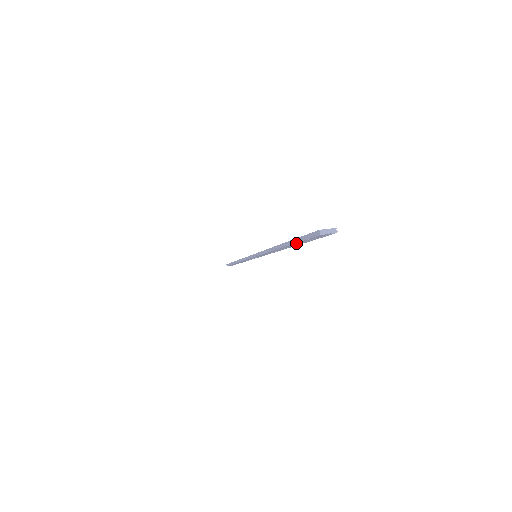
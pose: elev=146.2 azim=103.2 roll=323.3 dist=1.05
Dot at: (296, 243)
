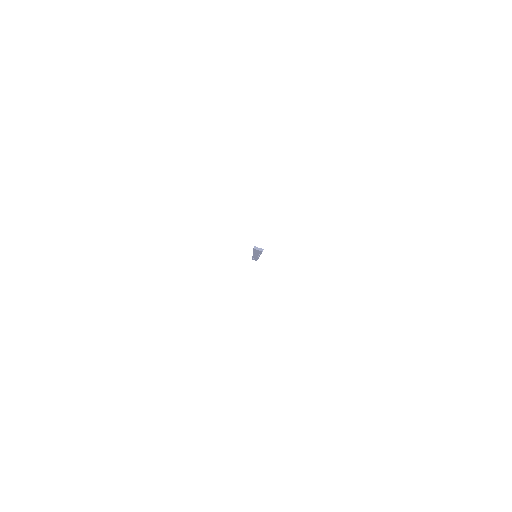
Dot at: (254, 251)
